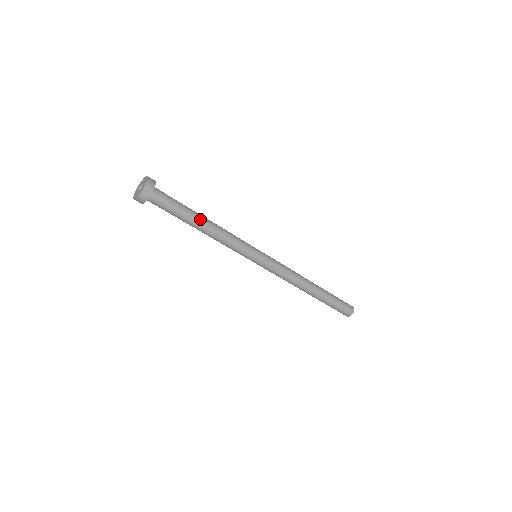
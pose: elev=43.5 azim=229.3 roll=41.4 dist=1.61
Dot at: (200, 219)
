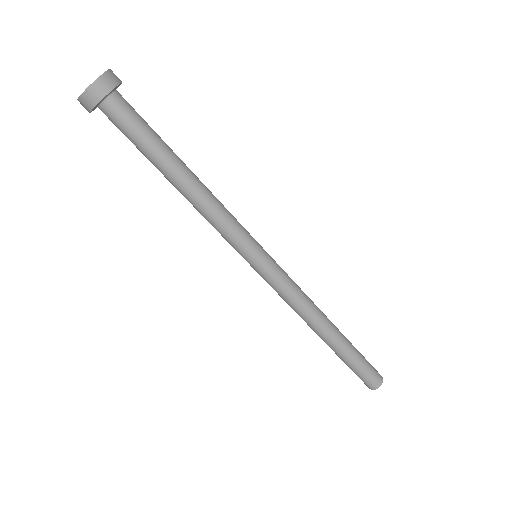
Dot at: (174, 173)
